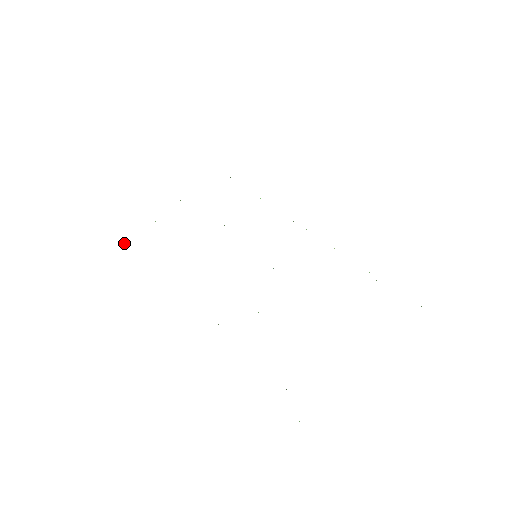
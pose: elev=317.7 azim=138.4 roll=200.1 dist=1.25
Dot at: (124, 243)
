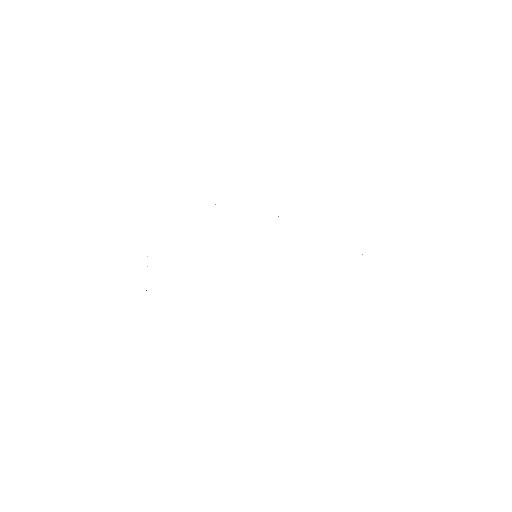
Dot at: occluded
